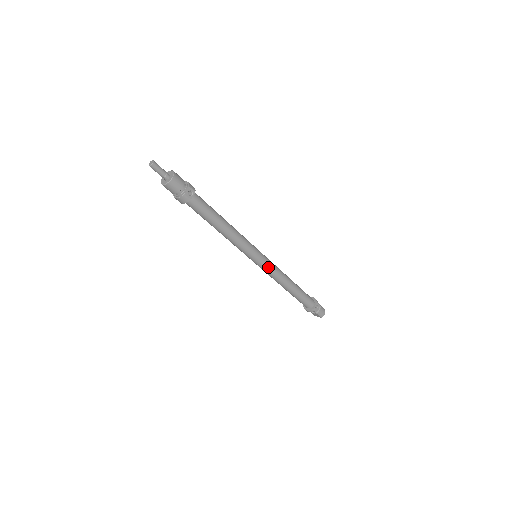
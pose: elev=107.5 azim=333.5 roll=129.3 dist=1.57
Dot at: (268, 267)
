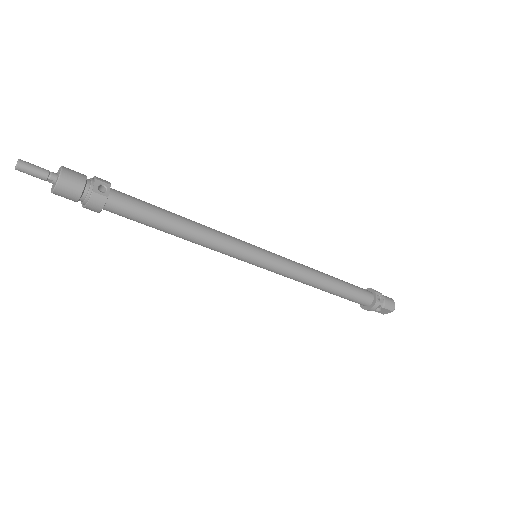
Dot at: (281, 264)
